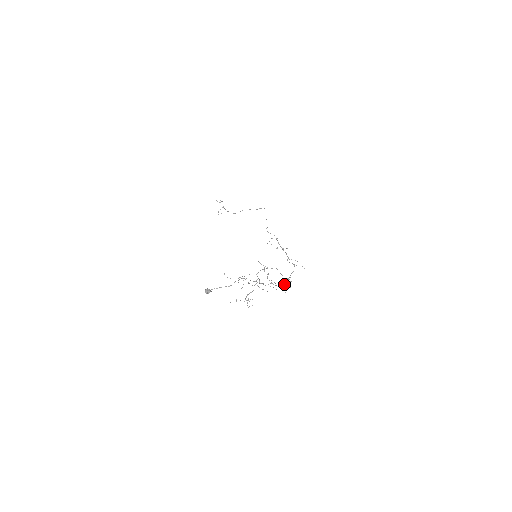
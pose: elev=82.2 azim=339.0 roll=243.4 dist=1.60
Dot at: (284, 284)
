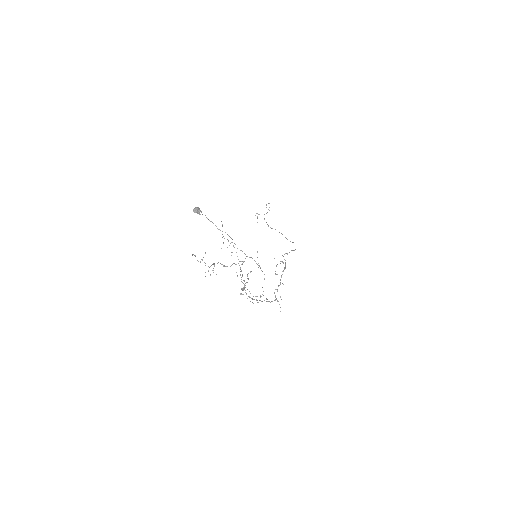
Dot at: occluded
